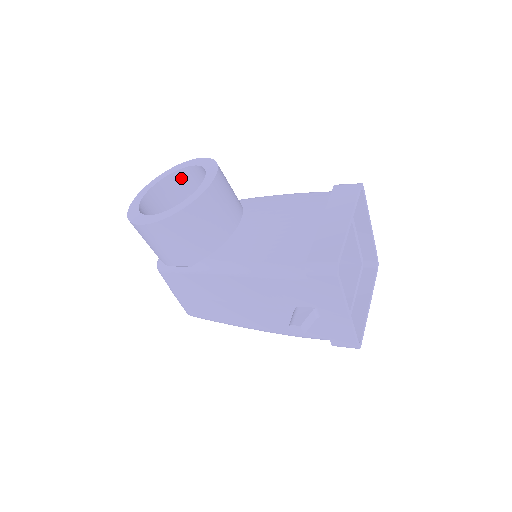
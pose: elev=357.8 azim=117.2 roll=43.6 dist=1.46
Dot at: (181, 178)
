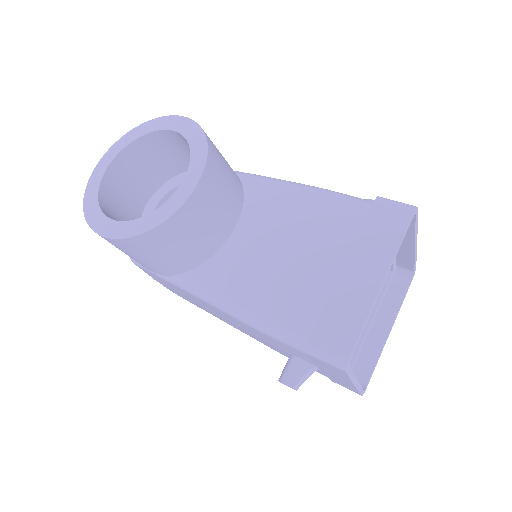
Dot at: (162, 140)
